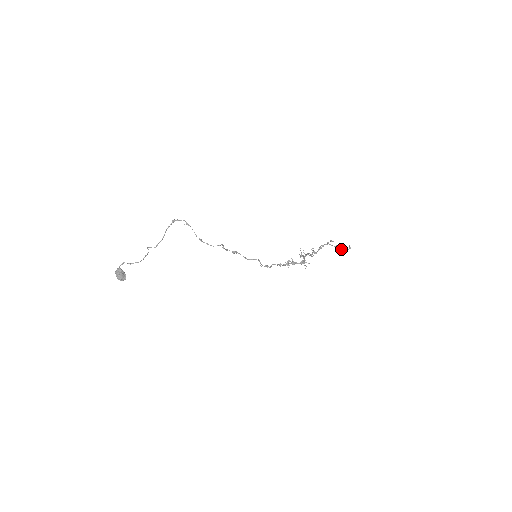
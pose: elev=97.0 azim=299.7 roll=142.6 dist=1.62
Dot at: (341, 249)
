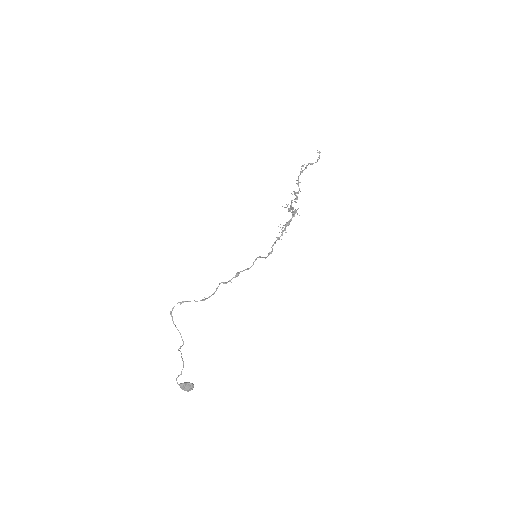
Dot at: (312, 164)
